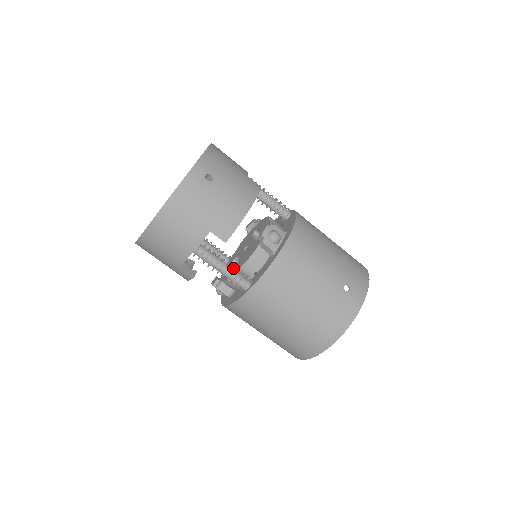
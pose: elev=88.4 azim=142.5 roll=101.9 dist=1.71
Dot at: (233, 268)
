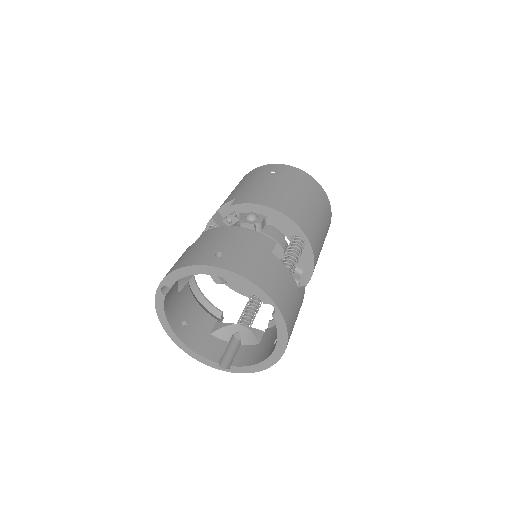
Dot at: occluded
